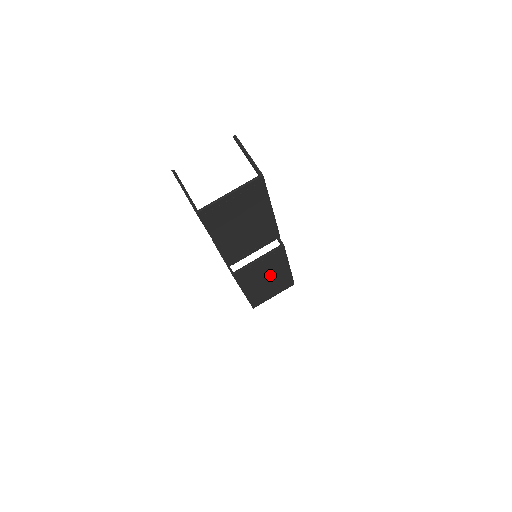
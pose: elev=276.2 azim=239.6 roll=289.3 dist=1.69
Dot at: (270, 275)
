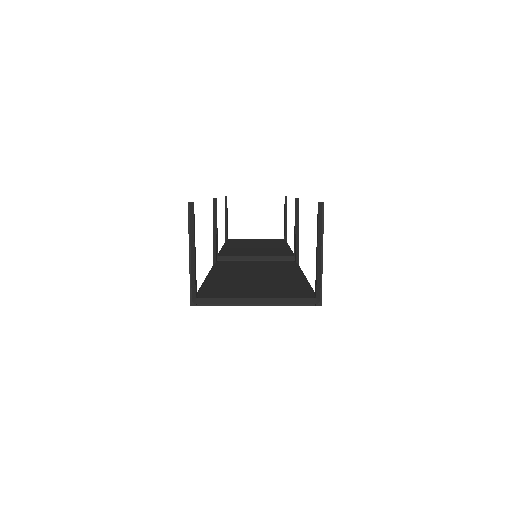
Dot at: occluded
